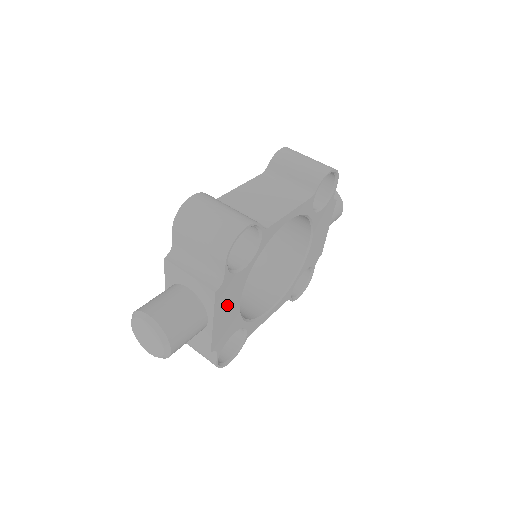
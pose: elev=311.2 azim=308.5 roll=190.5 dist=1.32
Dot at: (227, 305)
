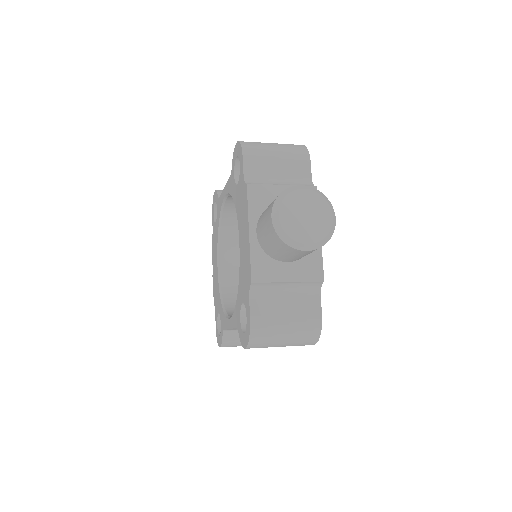
Dot at: occluded
